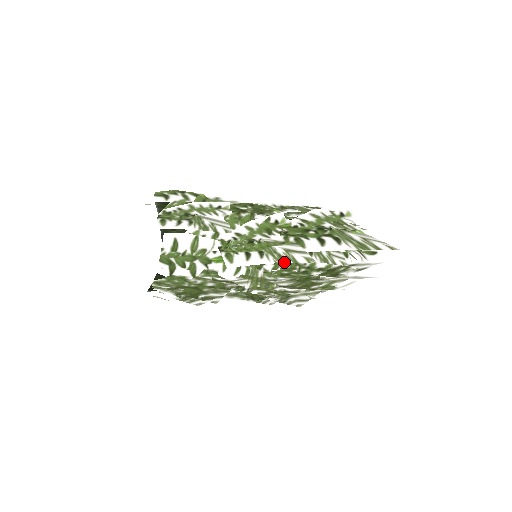
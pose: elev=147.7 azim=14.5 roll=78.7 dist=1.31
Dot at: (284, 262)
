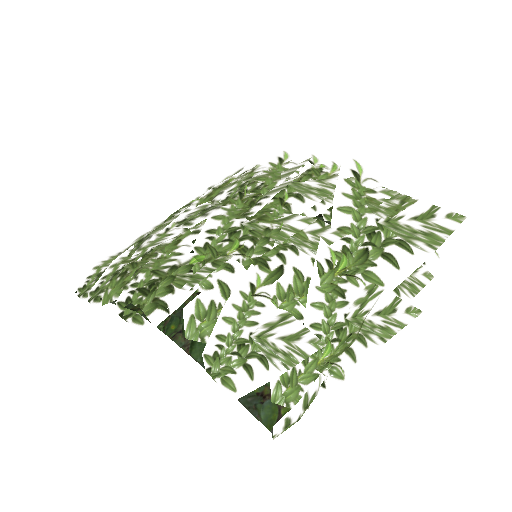
Dot at: (392, 335)
